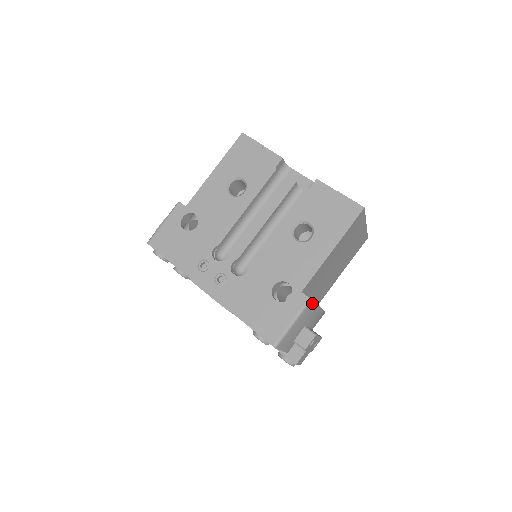
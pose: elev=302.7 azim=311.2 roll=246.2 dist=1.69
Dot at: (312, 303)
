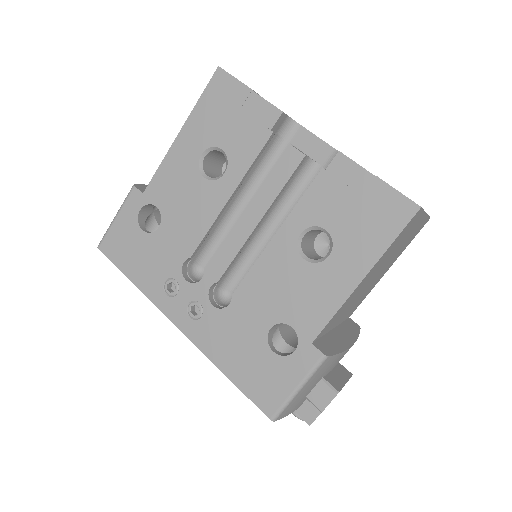
Dot at: (329, 358)
